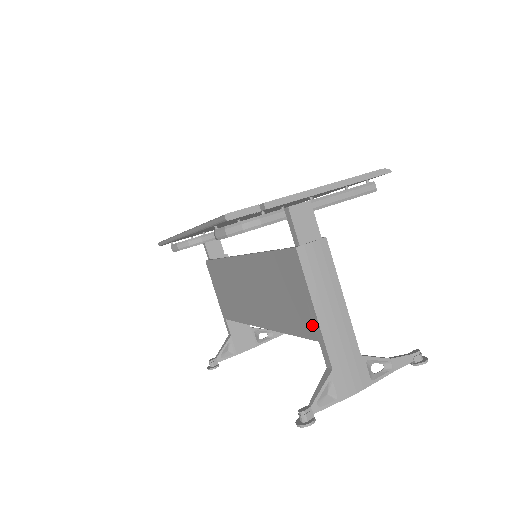
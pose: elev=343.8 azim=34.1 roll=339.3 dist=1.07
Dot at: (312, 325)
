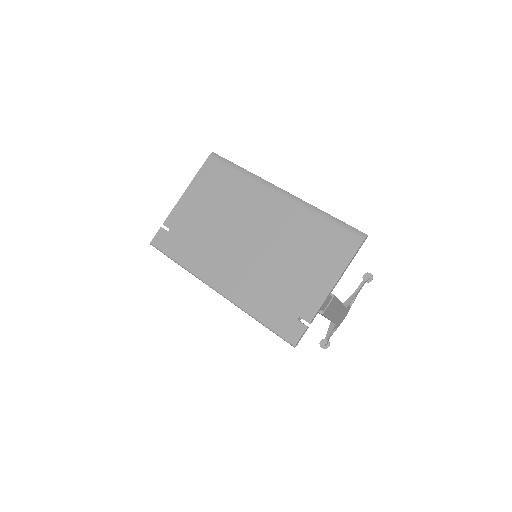
Dot at: occluded
